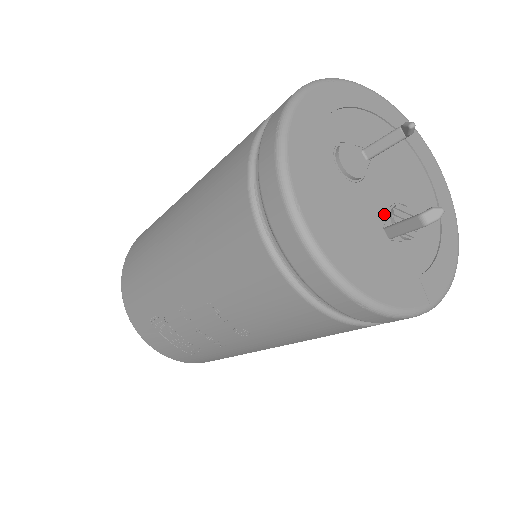
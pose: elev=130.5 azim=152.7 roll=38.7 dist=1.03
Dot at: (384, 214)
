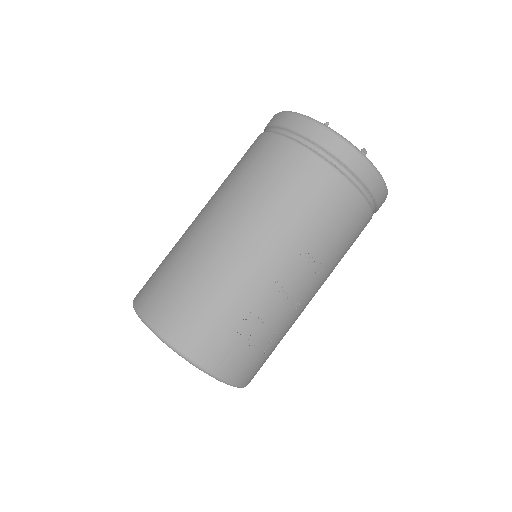
Dot at: occluded
